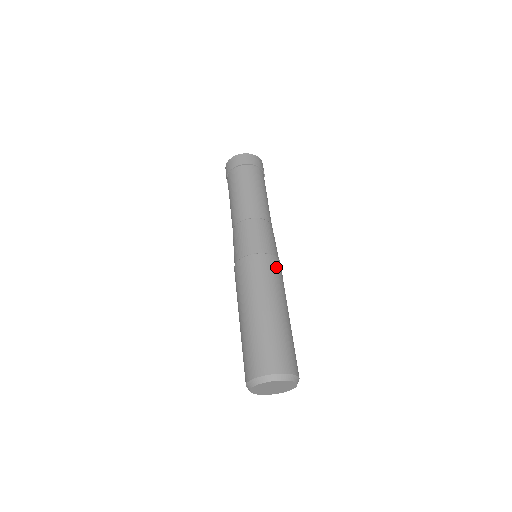
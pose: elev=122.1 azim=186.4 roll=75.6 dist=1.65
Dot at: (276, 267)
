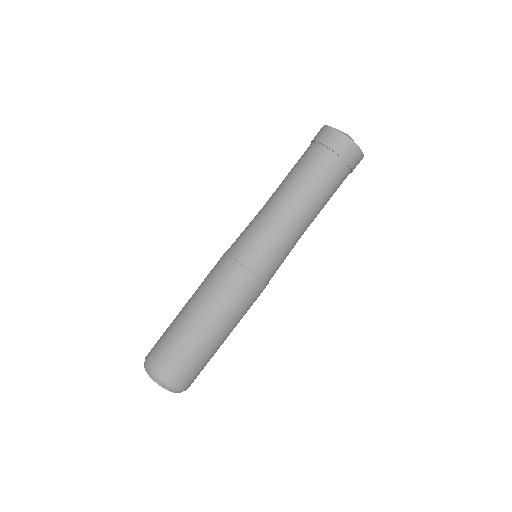
Dot at: (259, 295)
